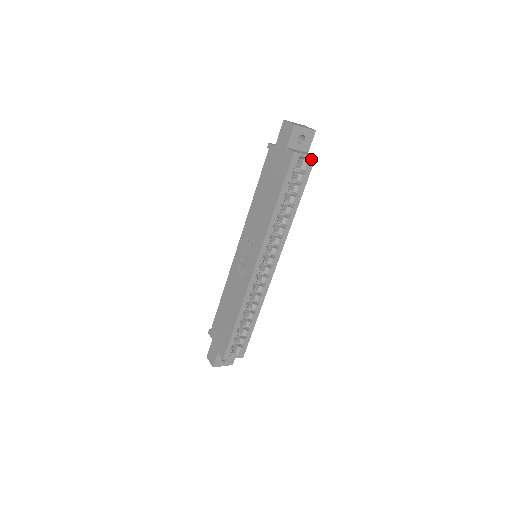
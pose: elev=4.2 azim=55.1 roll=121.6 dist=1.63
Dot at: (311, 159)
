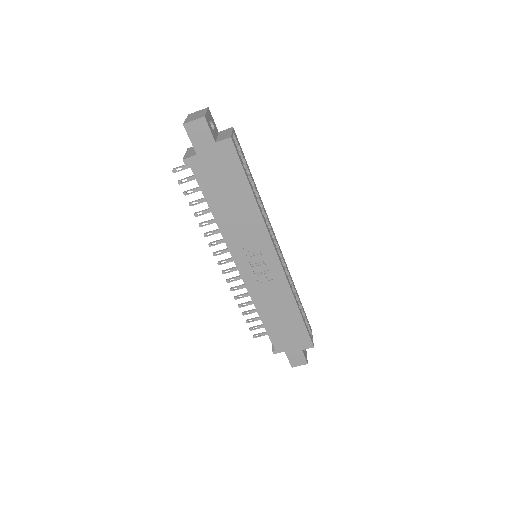
Dot at: (234, 132)
